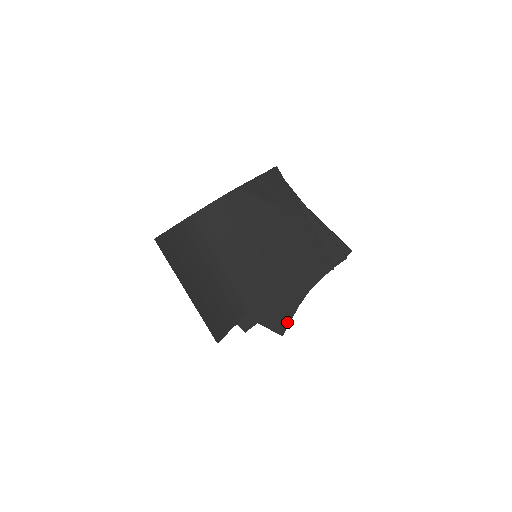
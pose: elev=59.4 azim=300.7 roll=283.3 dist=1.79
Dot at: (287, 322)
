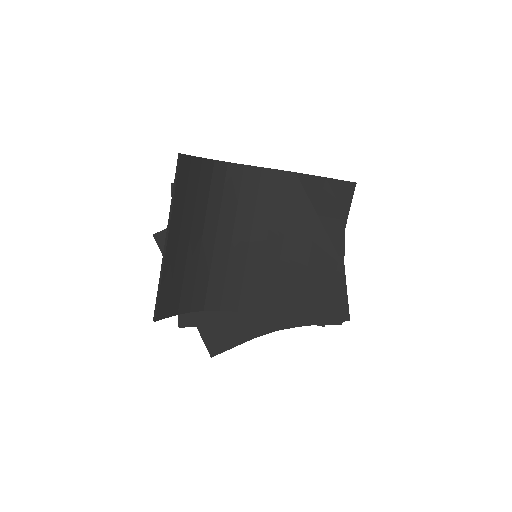
Dot at: (228, 346)
